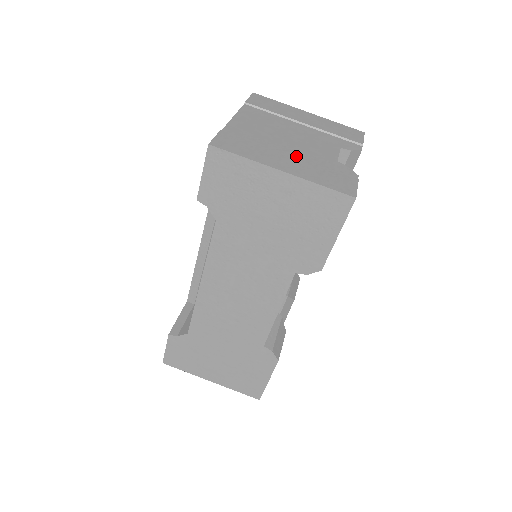
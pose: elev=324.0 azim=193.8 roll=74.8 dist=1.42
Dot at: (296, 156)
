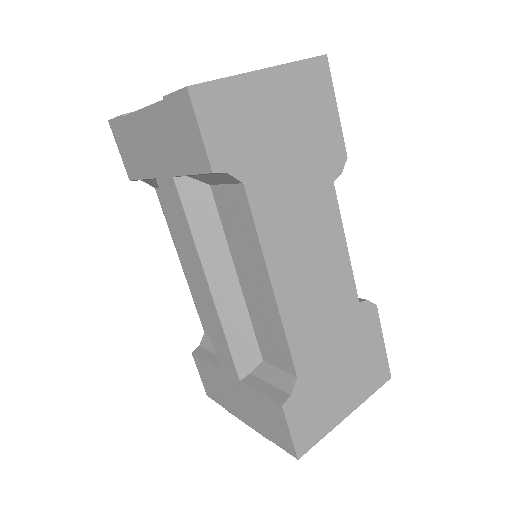
Dot at: occluded
